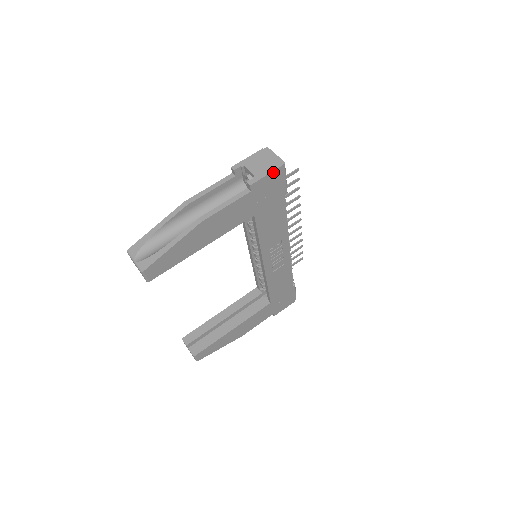
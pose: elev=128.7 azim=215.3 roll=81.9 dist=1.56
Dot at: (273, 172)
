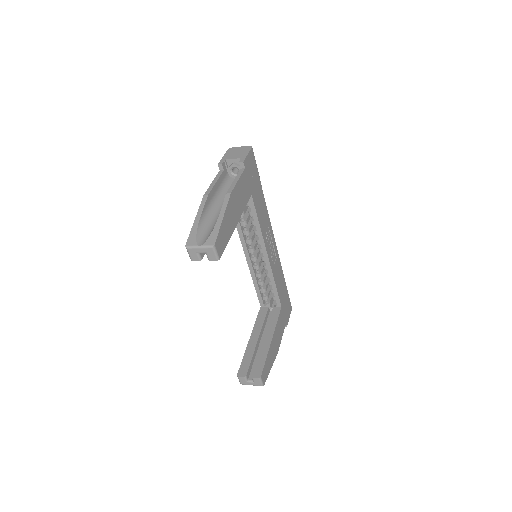
Dot at: (249, 152)
